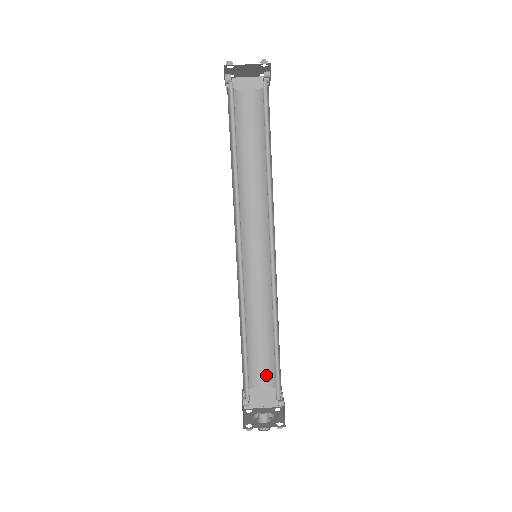
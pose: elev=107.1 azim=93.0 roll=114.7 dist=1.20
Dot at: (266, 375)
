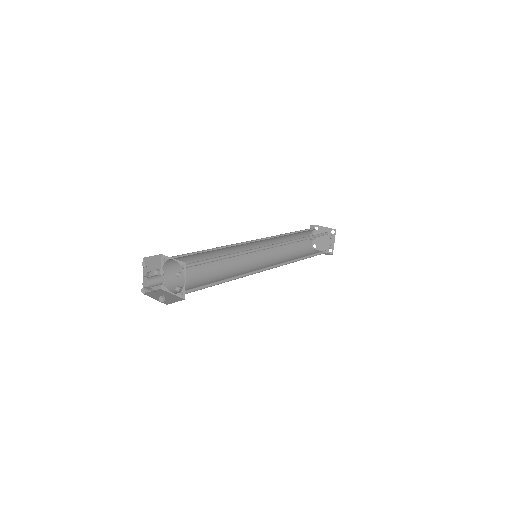
Dot at: occluded
